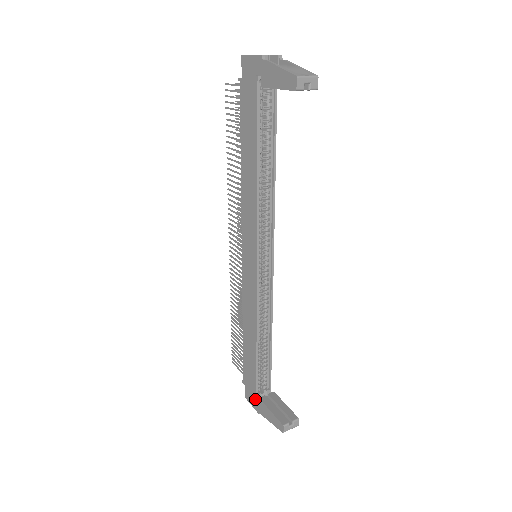
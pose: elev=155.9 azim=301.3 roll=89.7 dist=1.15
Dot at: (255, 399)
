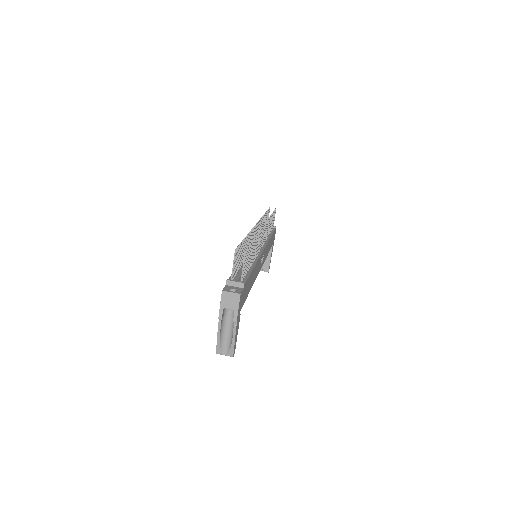
Dot at: occluded
